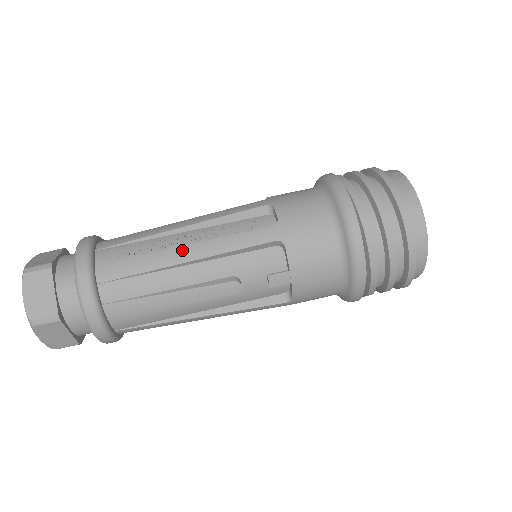
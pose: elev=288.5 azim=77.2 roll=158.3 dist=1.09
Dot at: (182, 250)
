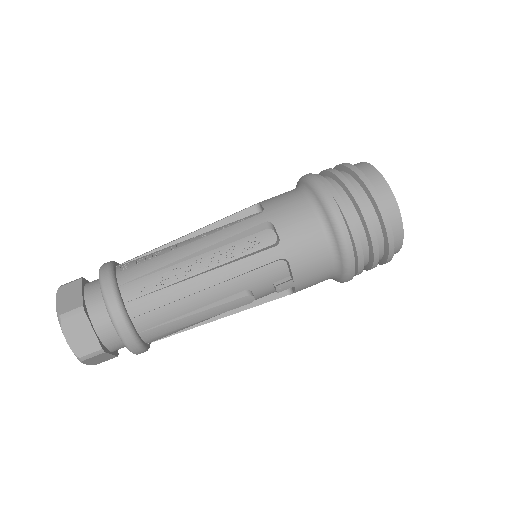
Dot at: (200, 278)
